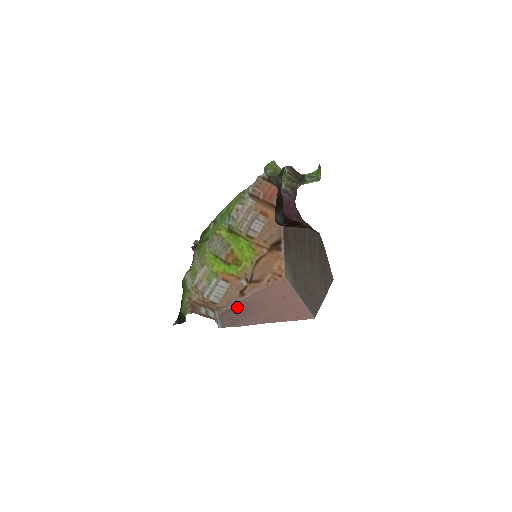
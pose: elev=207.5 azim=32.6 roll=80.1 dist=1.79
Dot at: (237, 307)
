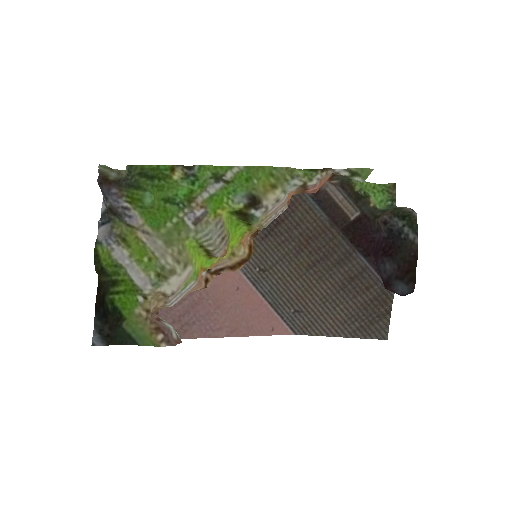
Dot at: occluded
